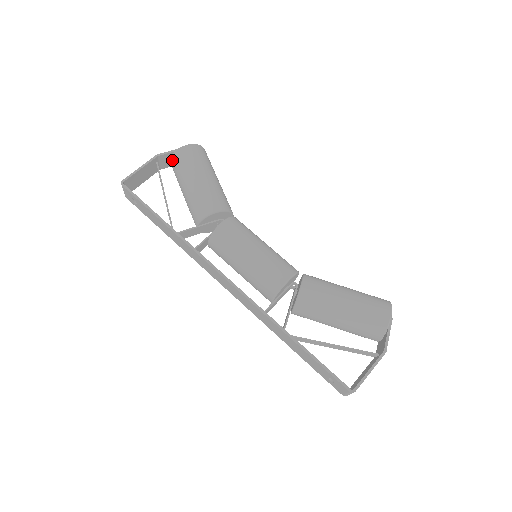
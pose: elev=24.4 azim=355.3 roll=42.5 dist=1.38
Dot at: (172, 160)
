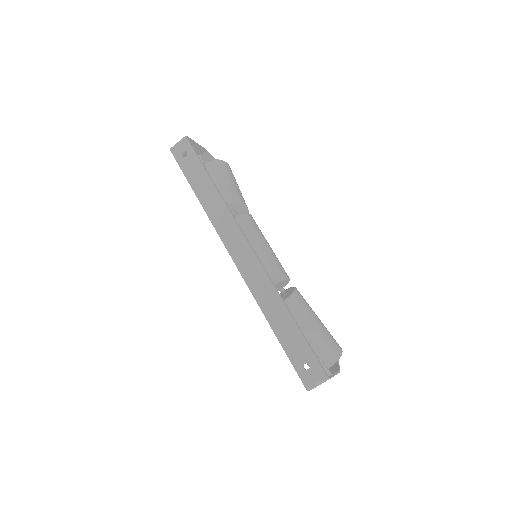
Dot at: (212, 162)
